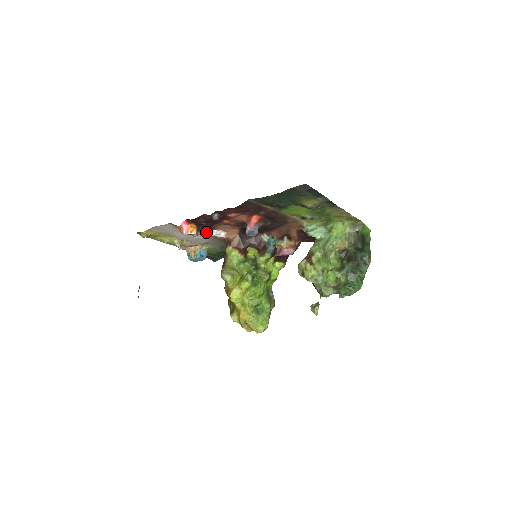
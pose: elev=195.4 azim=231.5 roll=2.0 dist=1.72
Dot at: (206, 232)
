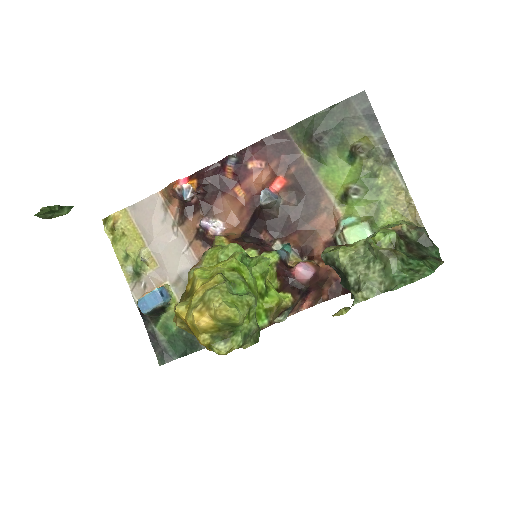
Dot at: (199, 218)
